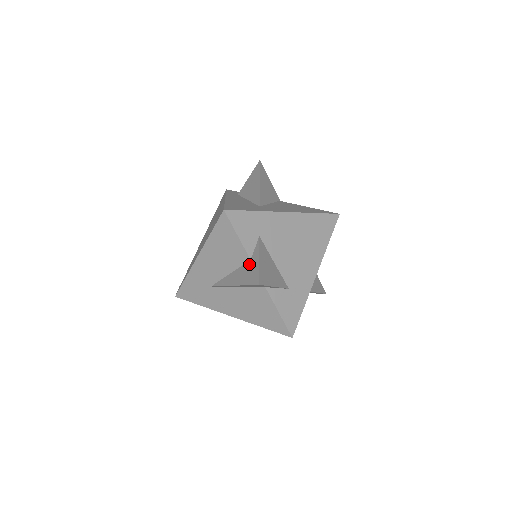
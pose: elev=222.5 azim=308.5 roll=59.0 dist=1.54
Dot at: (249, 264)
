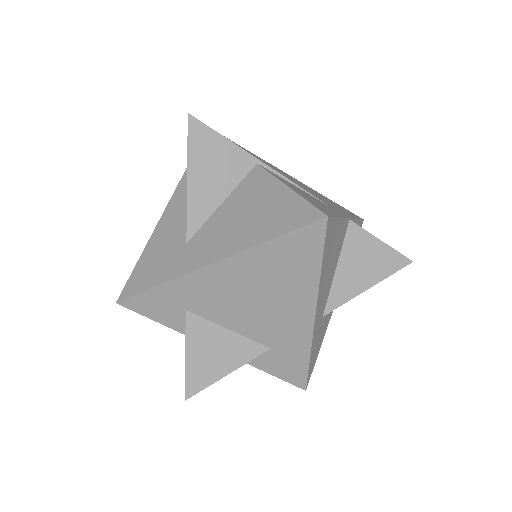
Dot at: occluded
